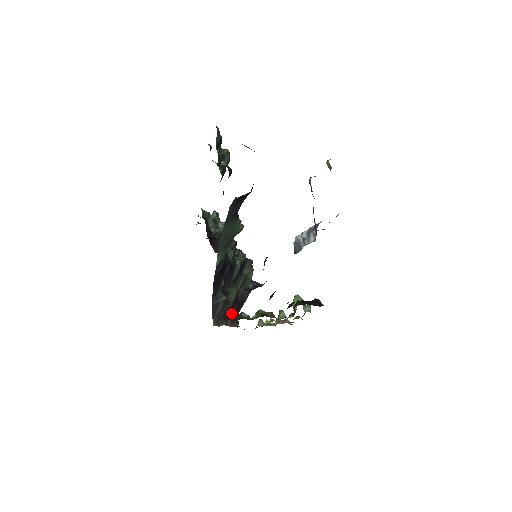
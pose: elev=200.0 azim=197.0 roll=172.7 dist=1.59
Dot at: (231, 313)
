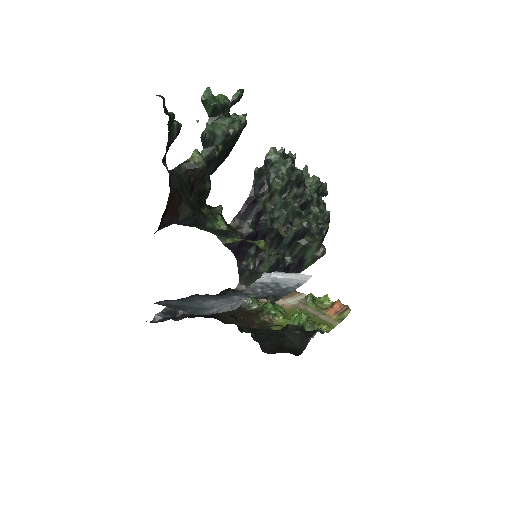
Dot at: occluded
